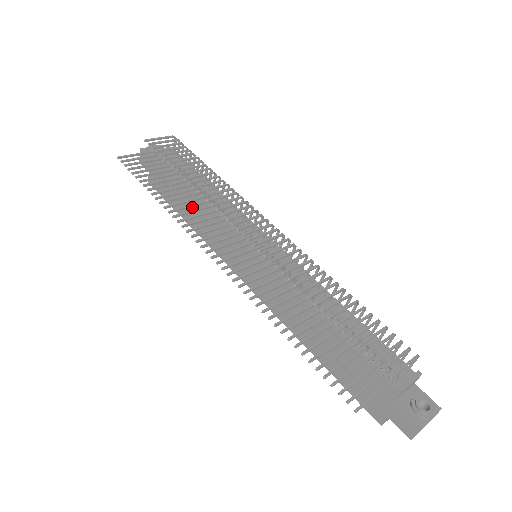
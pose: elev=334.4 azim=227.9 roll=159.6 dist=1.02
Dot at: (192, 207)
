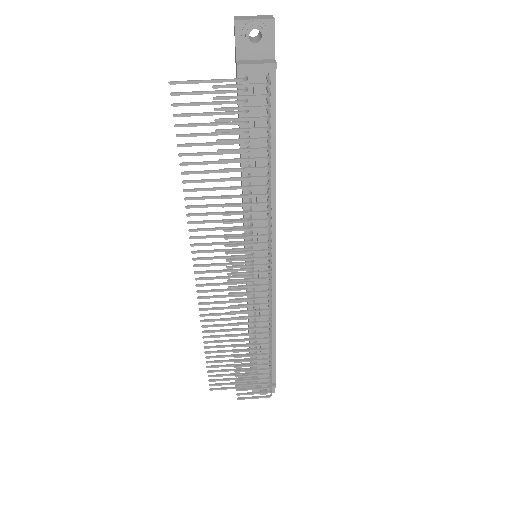
Dot at: occluded
